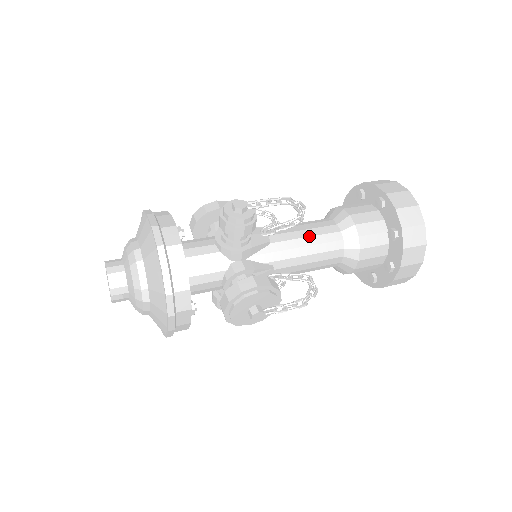
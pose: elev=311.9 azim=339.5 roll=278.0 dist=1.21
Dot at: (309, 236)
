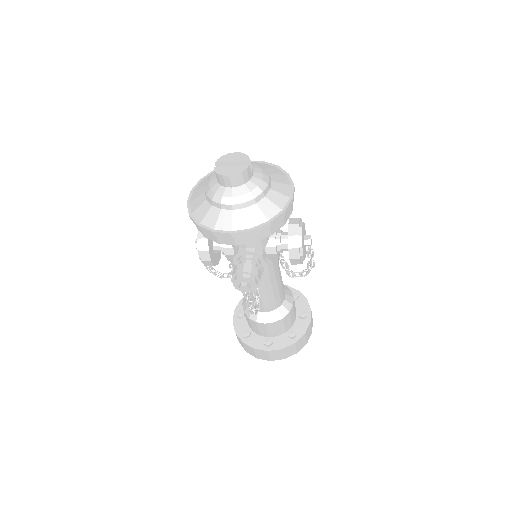
Dot at: occluded
